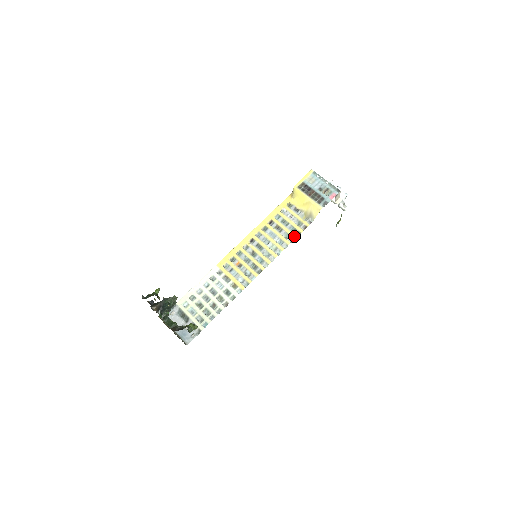
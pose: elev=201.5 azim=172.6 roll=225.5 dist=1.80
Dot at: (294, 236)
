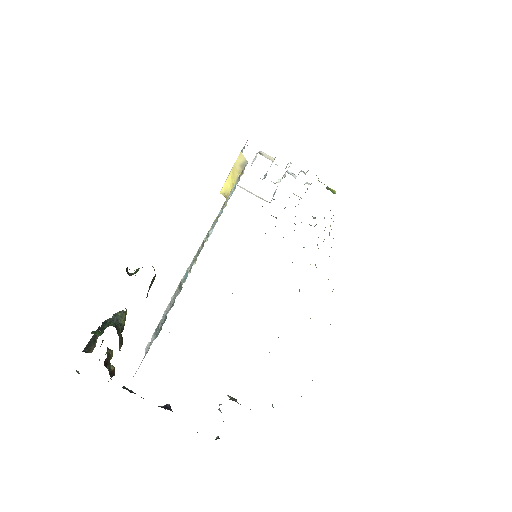
Dot at: (238, 177)
